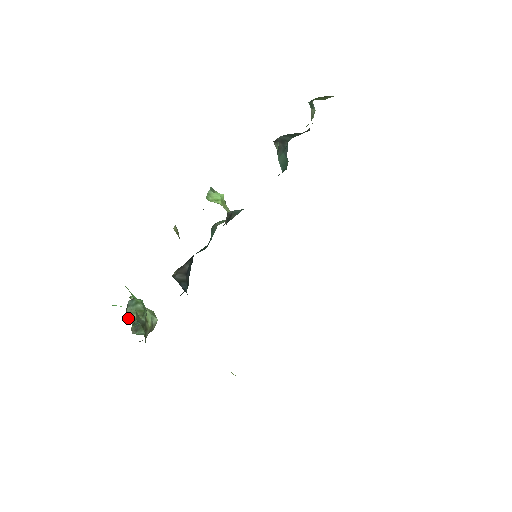
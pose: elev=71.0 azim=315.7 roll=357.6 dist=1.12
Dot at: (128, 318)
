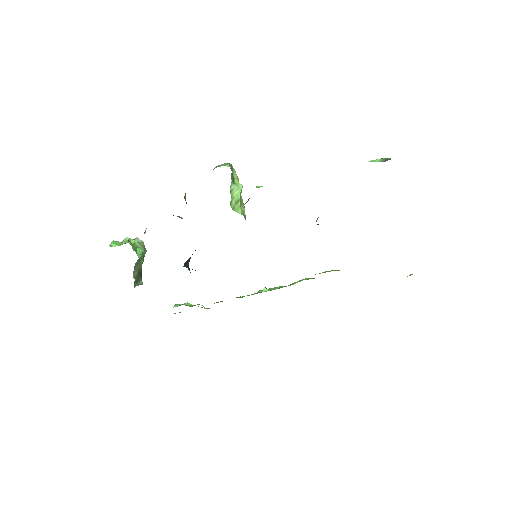
Dot at: (134, 278)
